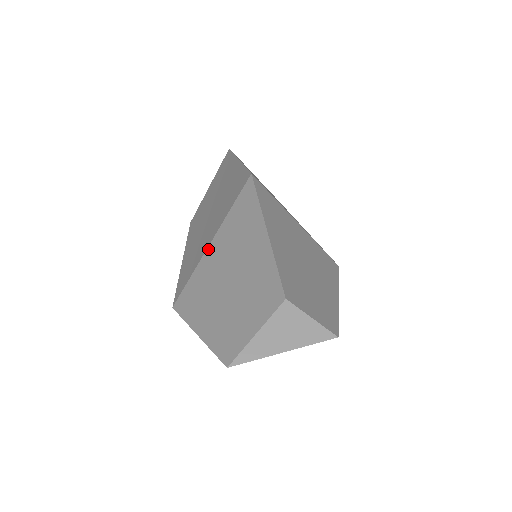
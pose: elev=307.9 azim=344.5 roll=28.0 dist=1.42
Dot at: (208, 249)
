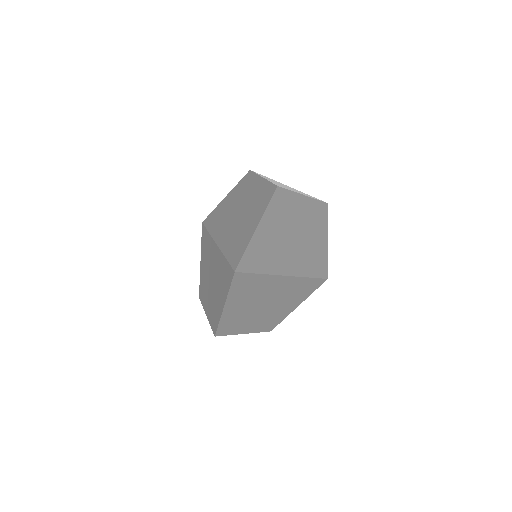
Dot at: (216, 245)
